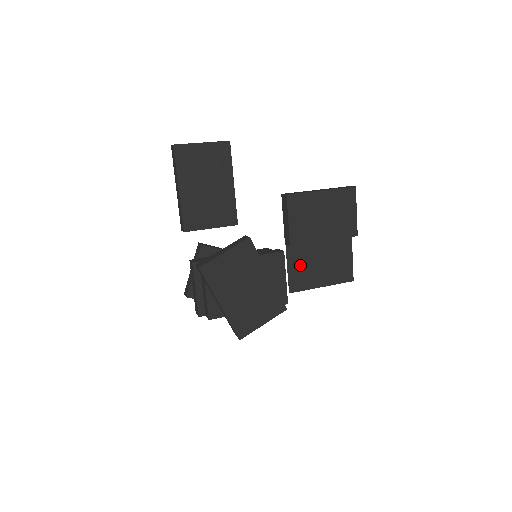
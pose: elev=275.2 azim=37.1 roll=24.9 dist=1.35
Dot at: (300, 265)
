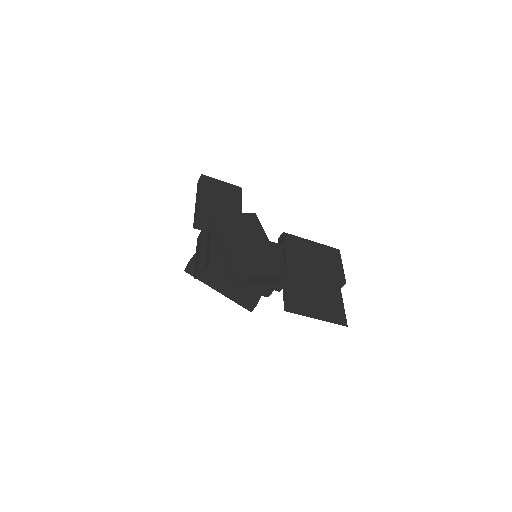
Dot at: (295, 292)
